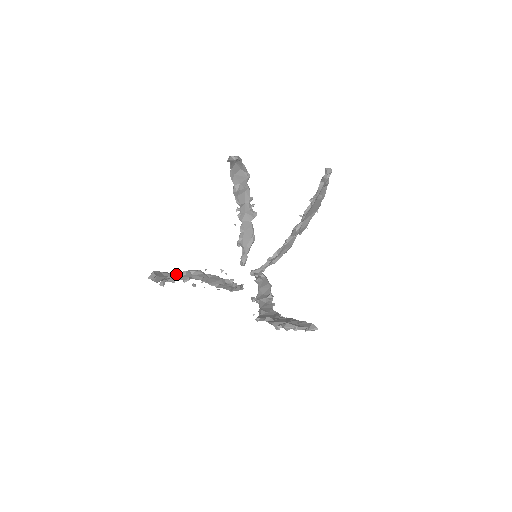
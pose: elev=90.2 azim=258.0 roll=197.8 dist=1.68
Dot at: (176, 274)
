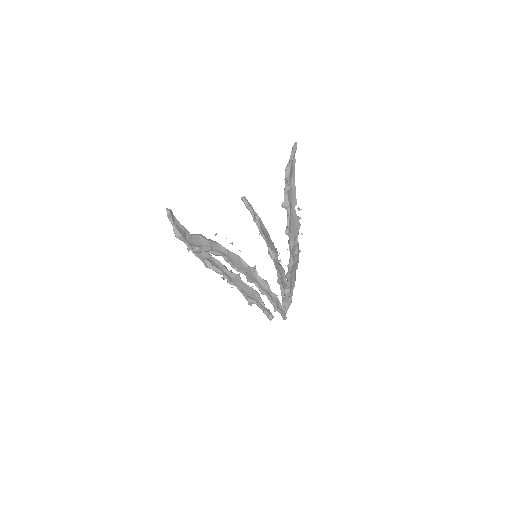
Dot at: (193, 235)
